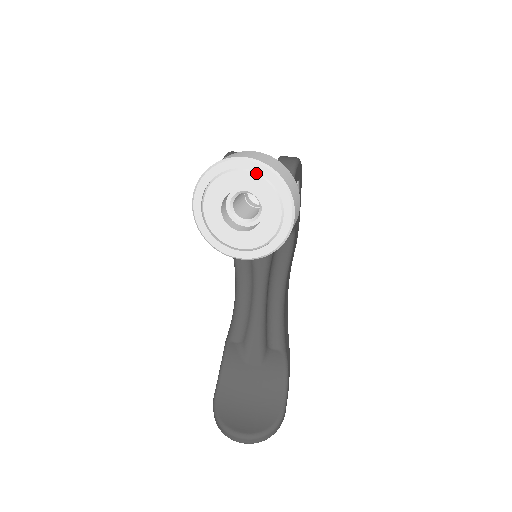
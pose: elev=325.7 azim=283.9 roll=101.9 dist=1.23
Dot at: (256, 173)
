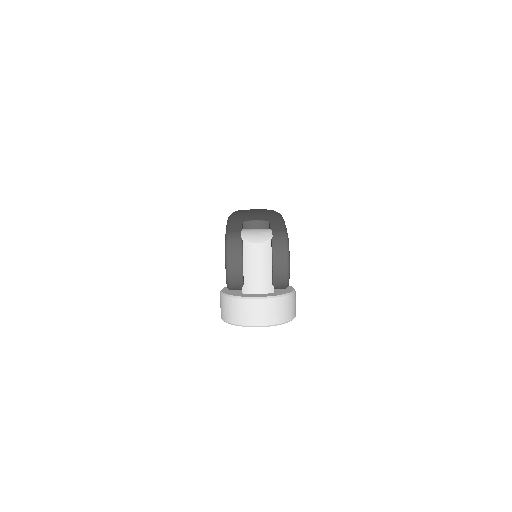
Dot at: occluded
